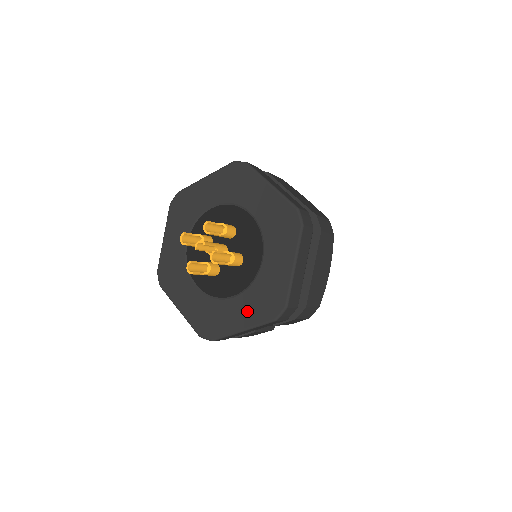
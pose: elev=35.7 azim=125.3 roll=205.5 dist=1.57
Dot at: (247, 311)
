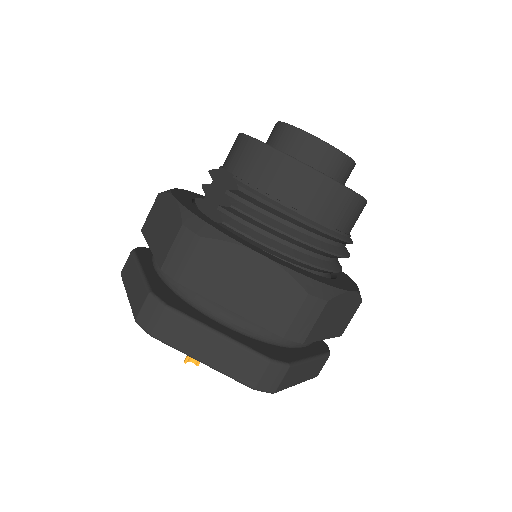
Dot at: occluded
